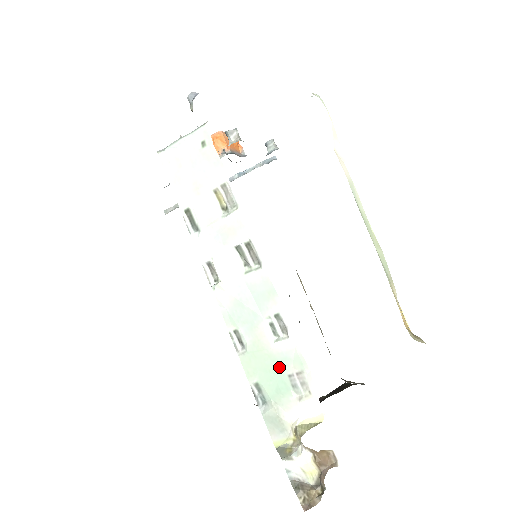
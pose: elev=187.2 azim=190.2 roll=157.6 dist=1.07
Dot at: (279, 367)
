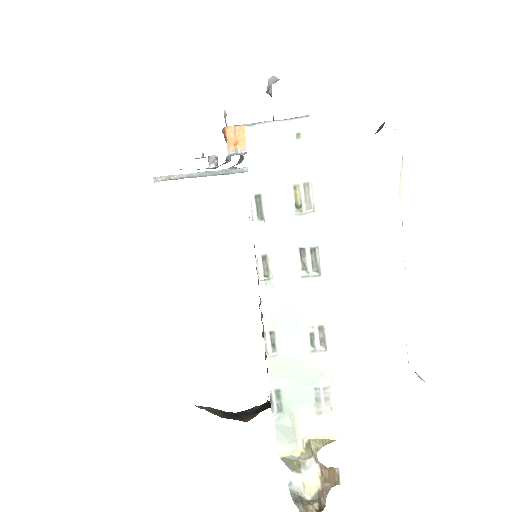
Dot at: (308, 378)
